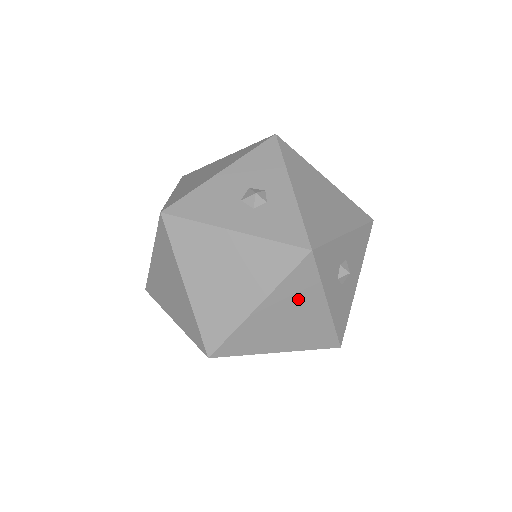
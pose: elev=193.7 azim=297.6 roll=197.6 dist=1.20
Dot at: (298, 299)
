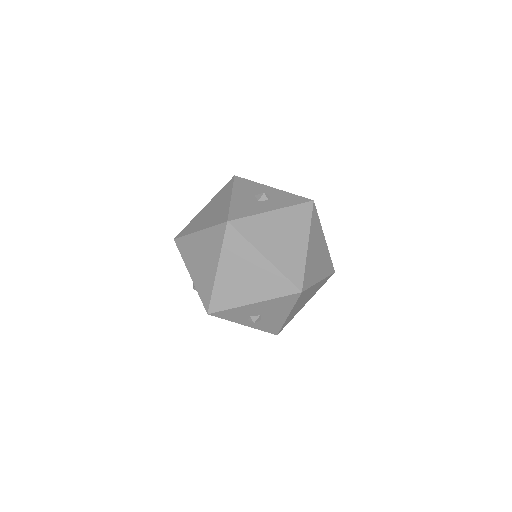
Dot at: (317, 236)
